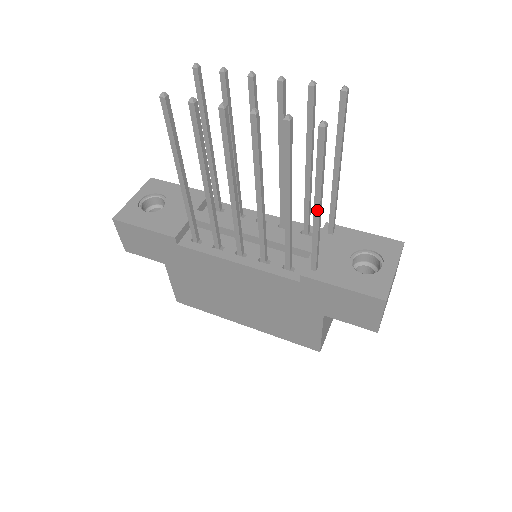
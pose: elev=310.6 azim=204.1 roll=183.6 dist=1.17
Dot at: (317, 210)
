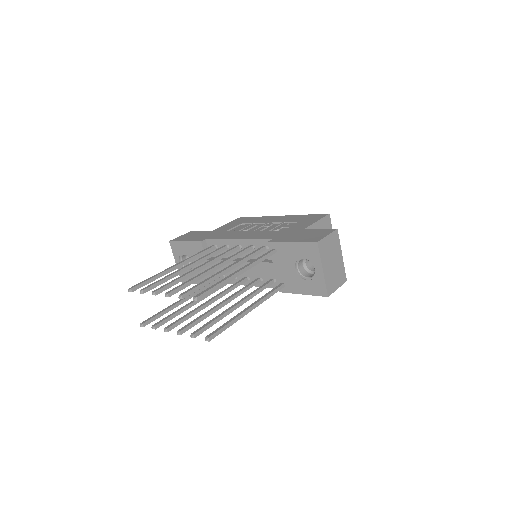
Dot at: (249, 311)
